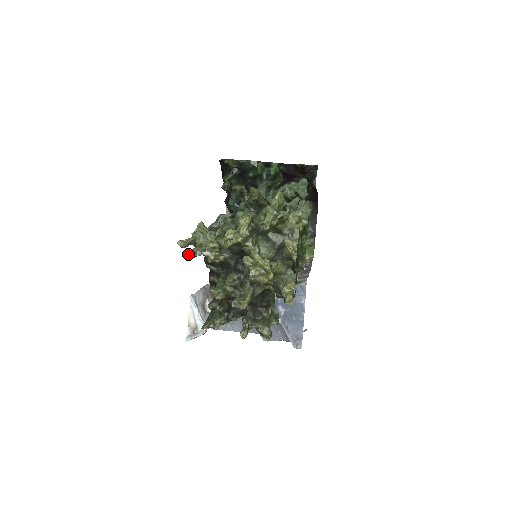
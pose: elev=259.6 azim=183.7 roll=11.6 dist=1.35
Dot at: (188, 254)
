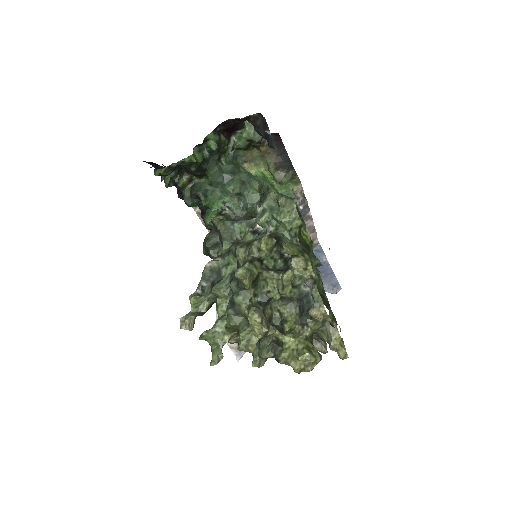
Dot at: (211, 365)
